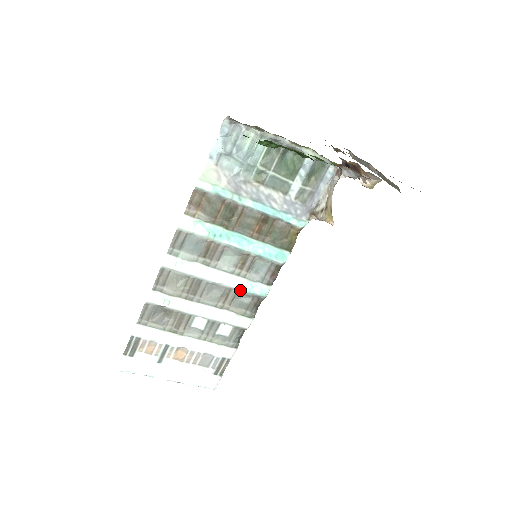
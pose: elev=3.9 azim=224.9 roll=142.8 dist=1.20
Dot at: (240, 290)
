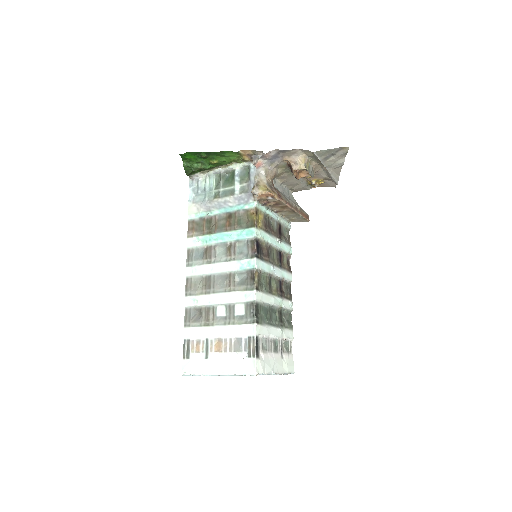
Dot at: (236, 271)
